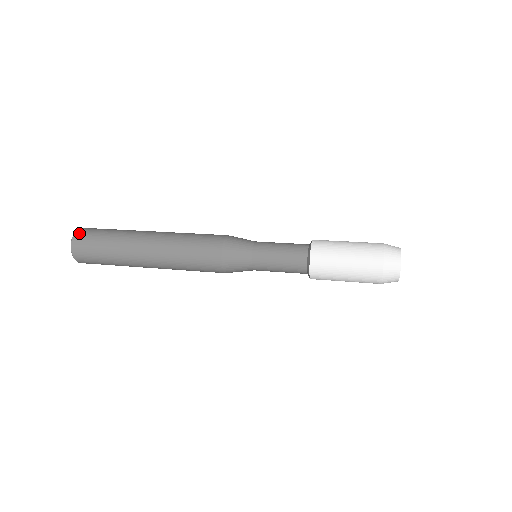
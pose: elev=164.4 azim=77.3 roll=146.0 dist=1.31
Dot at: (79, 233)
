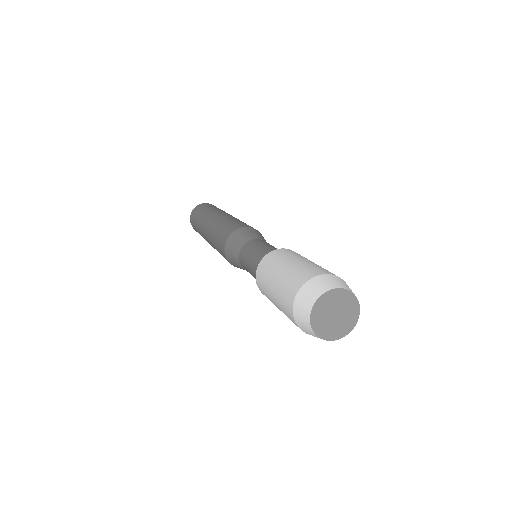
Dot at: (191, 214)
